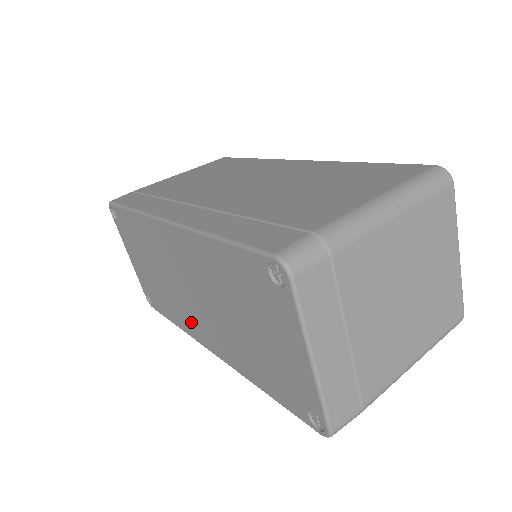
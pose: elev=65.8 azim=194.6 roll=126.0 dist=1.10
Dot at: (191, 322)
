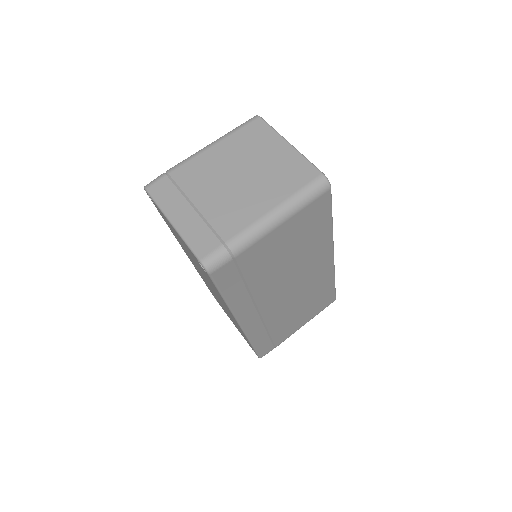
Dot at: (233, 319)
